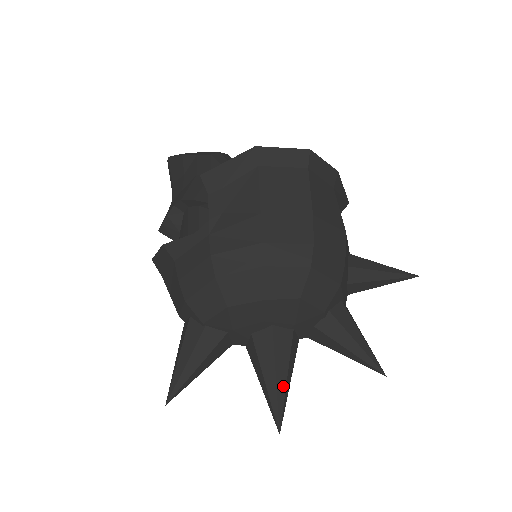
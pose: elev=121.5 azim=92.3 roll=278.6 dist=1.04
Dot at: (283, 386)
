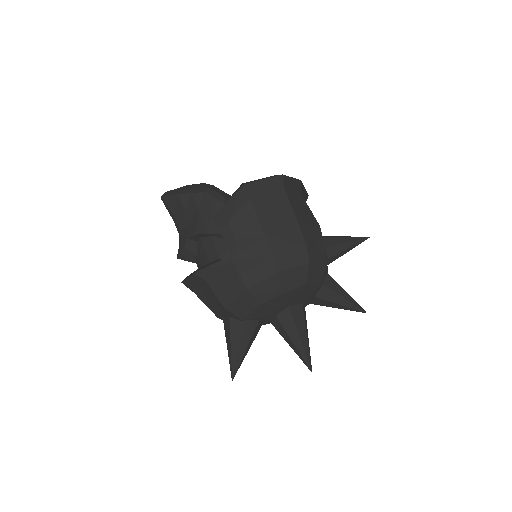
Dot at: (306, 342)
